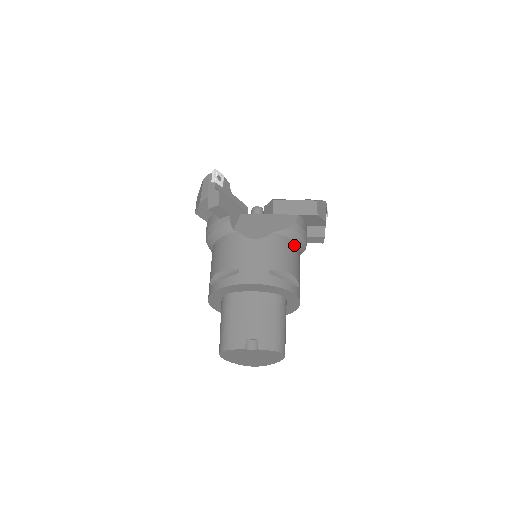
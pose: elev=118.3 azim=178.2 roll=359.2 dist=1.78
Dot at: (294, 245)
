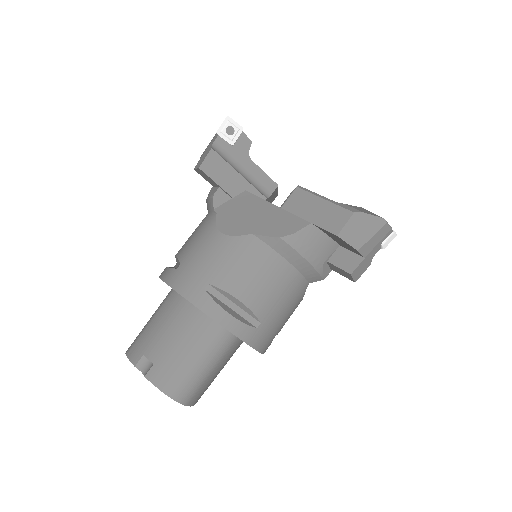
Dot at: (284, 265)
